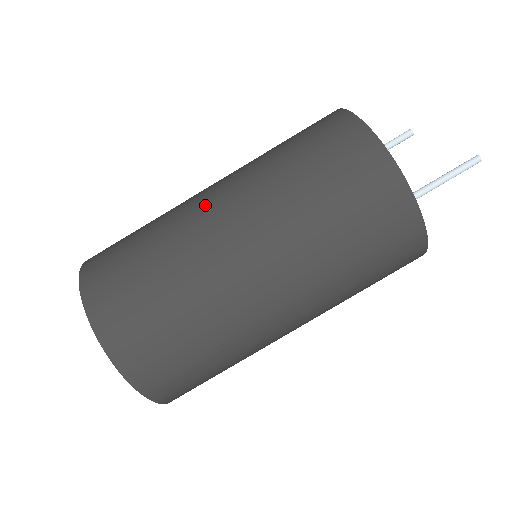
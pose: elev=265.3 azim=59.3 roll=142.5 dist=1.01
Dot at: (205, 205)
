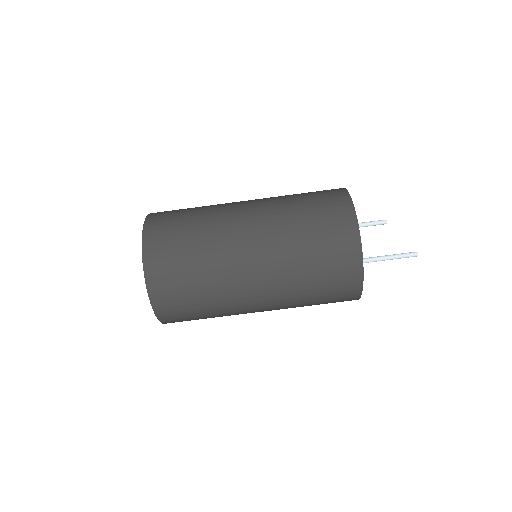
Dot at: (239, 210)
